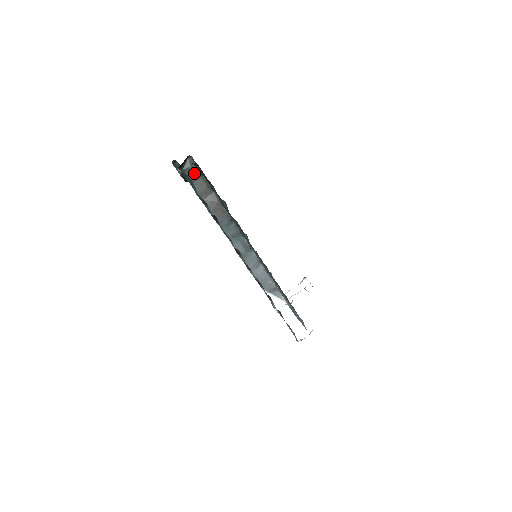
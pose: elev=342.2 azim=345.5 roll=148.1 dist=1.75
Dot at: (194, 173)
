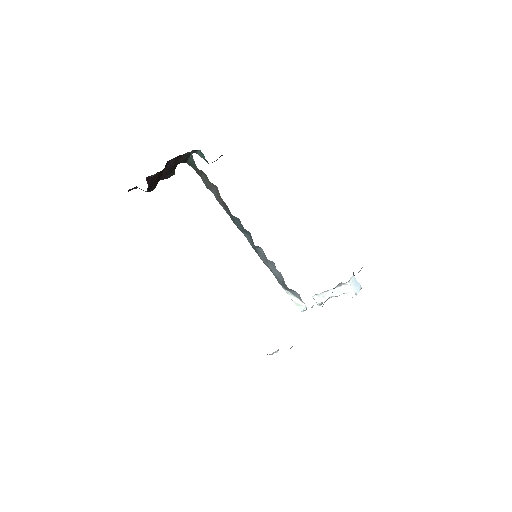
Dot at: (197, 168)
